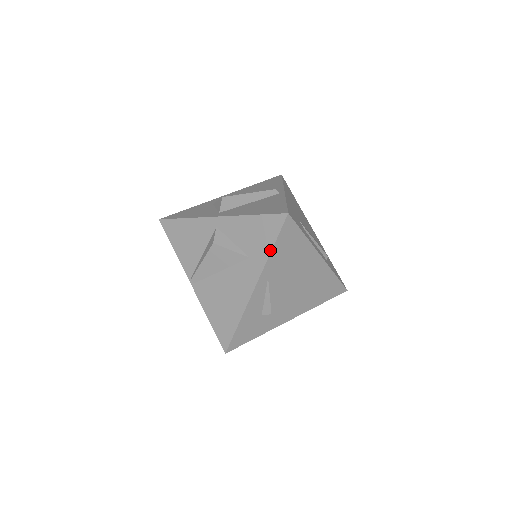
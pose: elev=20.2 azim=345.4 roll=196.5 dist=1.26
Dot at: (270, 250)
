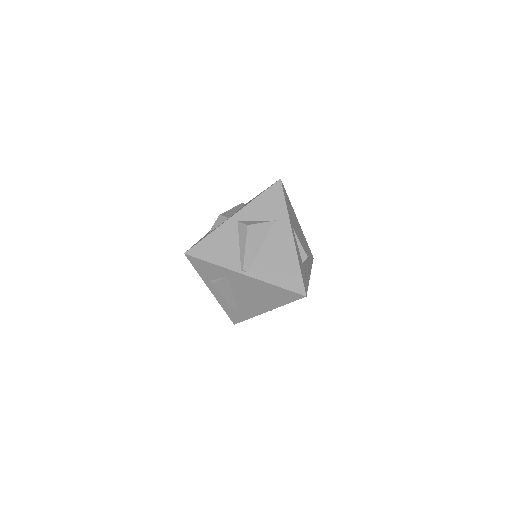
Dot at: (285, 205)
